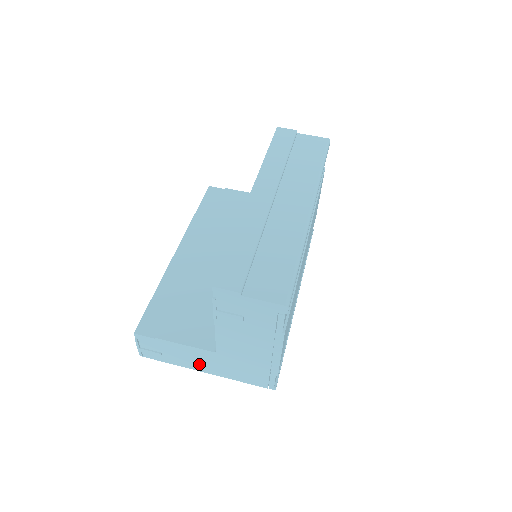
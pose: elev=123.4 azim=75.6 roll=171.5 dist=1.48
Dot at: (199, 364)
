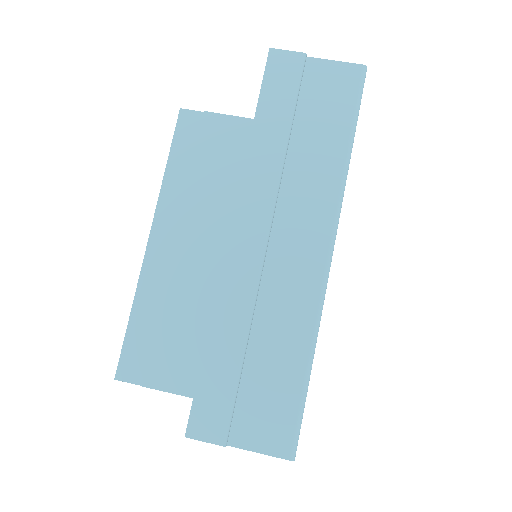
Dot at: occluded
